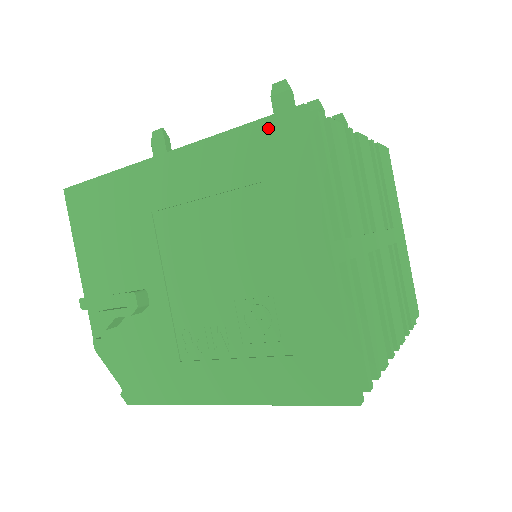
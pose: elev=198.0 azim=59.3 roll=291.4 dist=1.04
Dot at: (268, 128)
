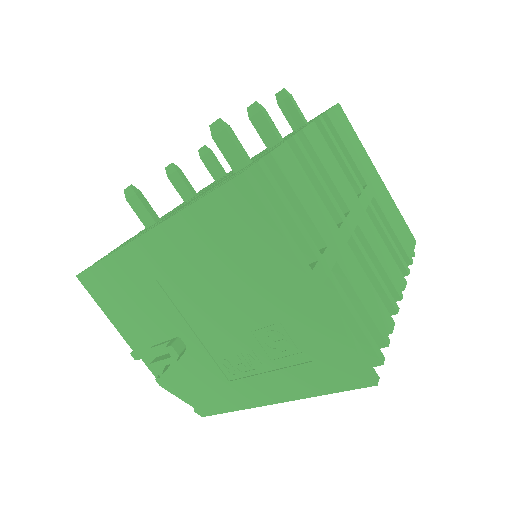
Dot at: (221, 198)
